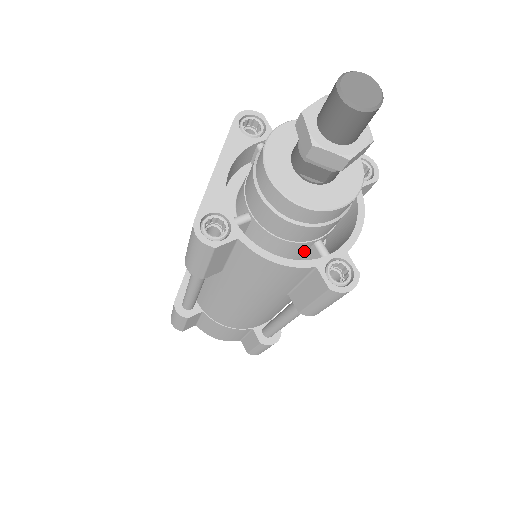
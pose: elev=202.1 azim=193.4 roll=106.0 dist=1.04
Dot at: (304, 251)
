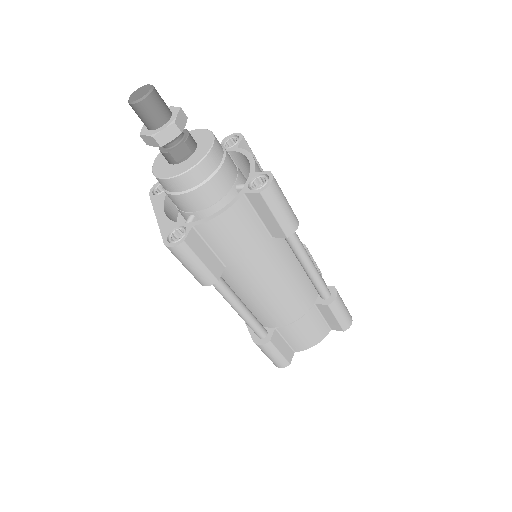
Dot at: occluded
